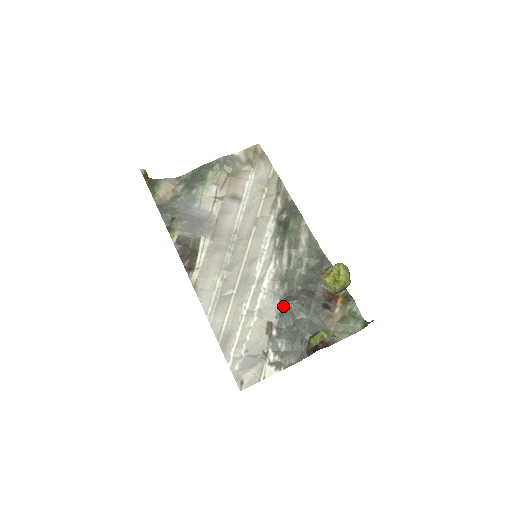
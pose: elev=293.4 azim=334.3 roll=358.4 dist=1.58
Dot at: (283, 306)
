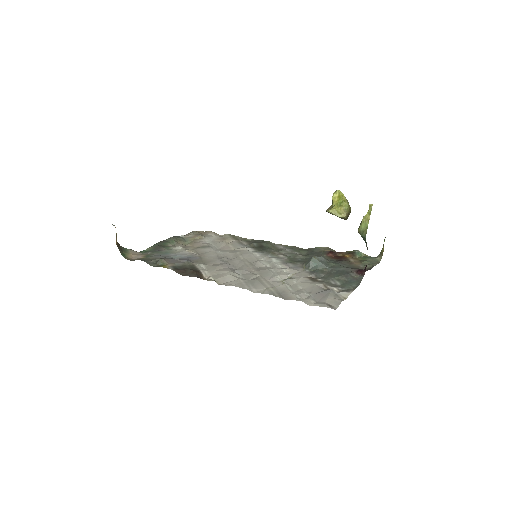
Dot at: (309, 267)
